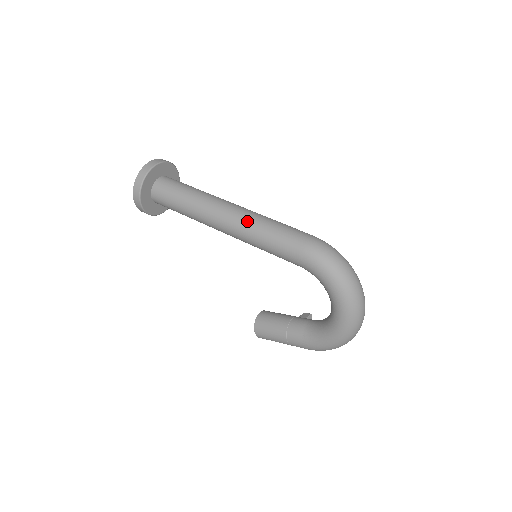
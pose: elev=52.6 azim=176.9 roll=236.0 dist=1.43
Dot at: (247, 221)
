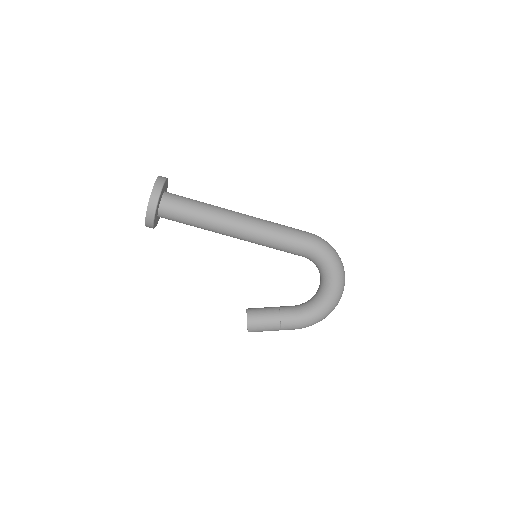
Dot at: (262, 224)
